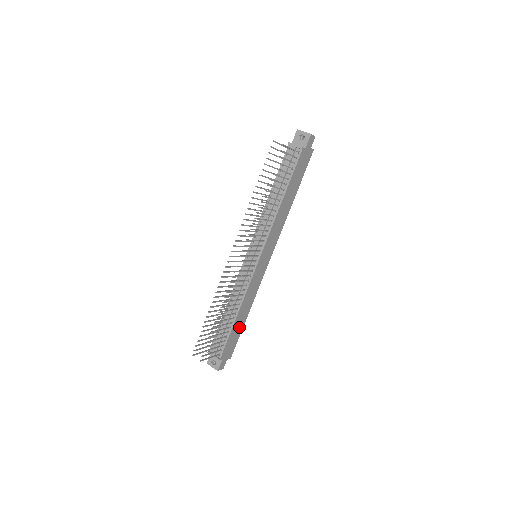
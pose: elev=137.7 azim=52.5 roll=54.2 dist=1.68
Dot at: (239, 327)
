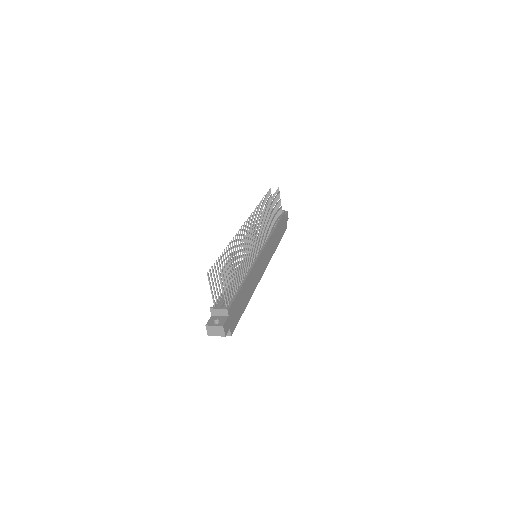
Dot at: (242, 302)
